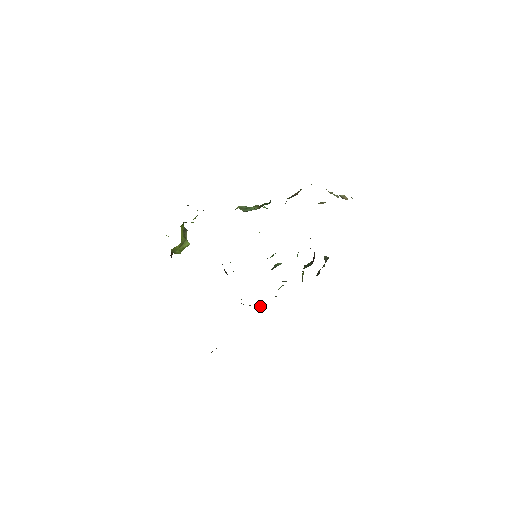
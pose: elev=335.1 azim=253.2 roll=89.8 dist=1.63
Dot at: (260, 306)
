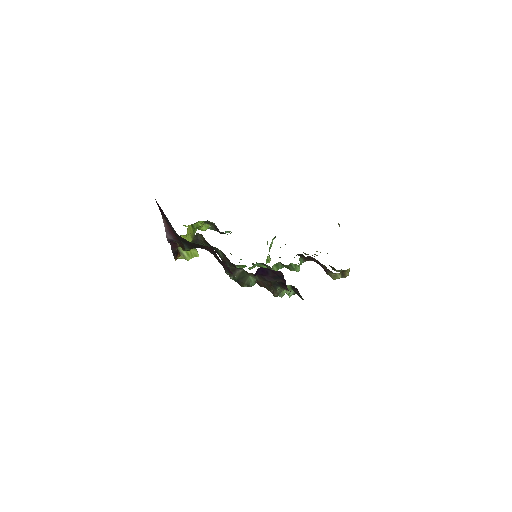
Dot at: (249, 278)
